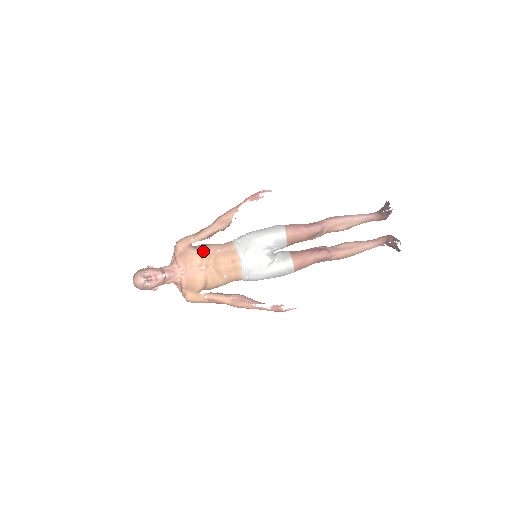
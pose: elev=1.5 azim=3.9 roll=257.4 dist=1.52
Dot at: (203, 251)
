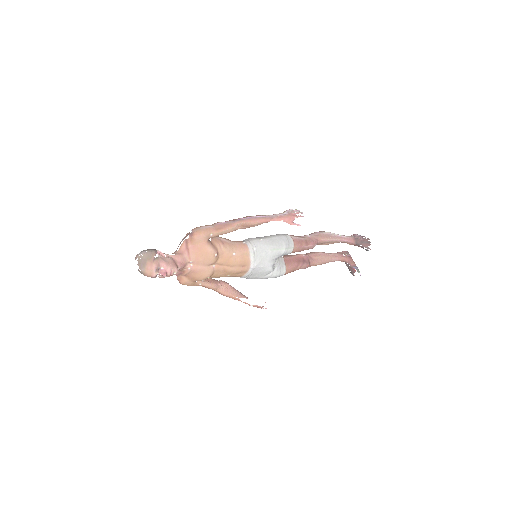
Dot at: (220, 251)
